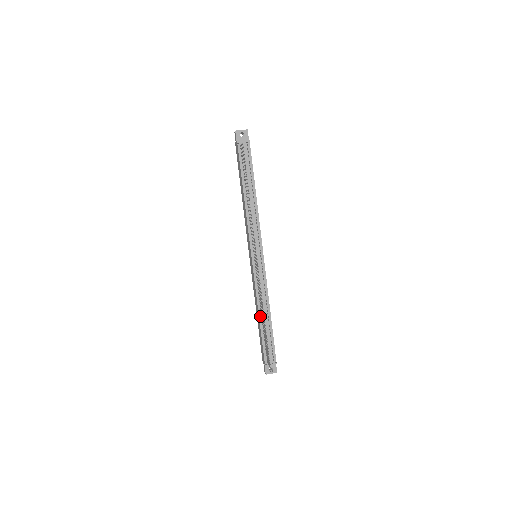
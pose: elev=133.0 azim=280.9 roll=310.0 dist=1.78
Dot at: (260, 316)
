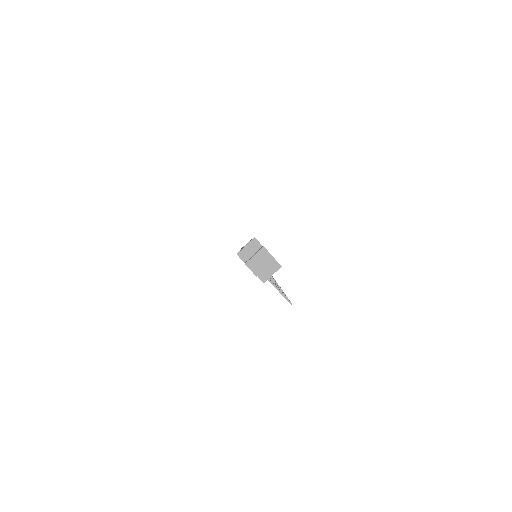
Dot at: occluded
